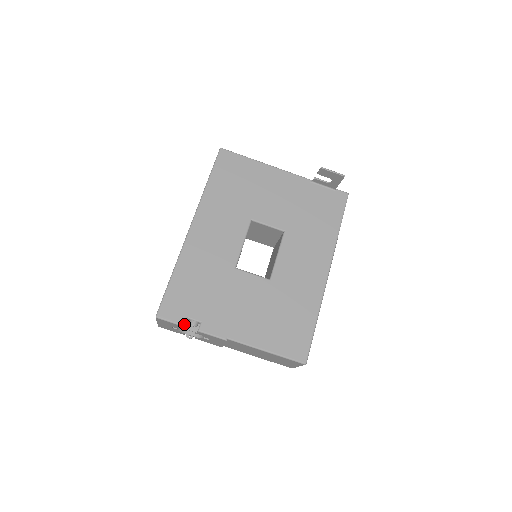
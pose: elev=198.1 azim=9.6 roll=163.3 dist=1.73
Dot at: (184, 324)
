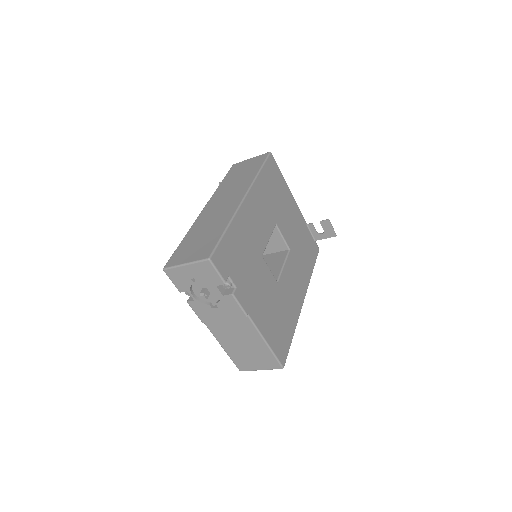
Dot at: (226, 280)
